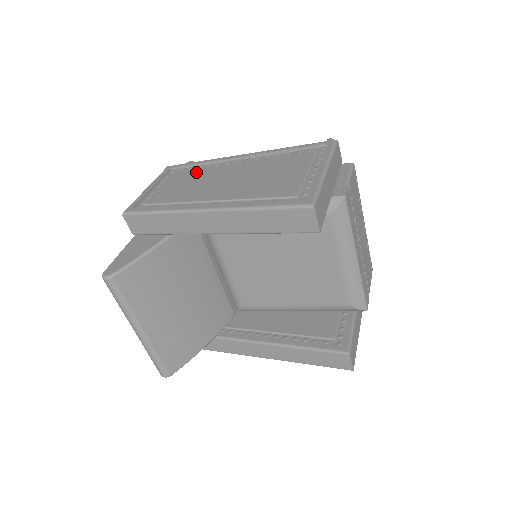
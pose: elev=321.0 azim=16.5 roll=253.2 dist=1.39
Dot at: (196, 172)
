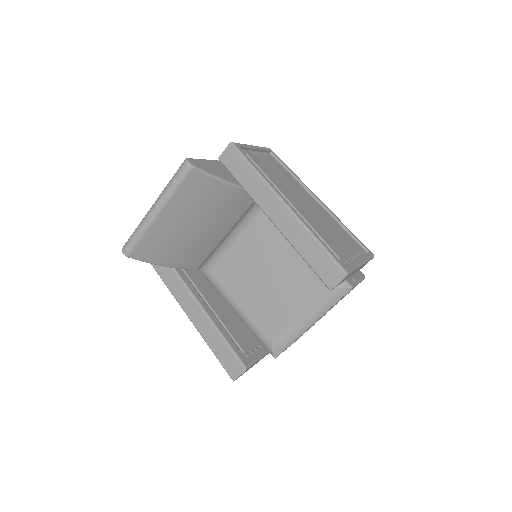
Dot at: (287, 174)
